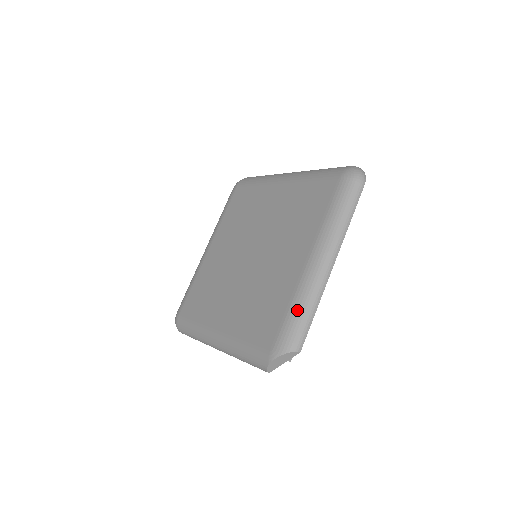
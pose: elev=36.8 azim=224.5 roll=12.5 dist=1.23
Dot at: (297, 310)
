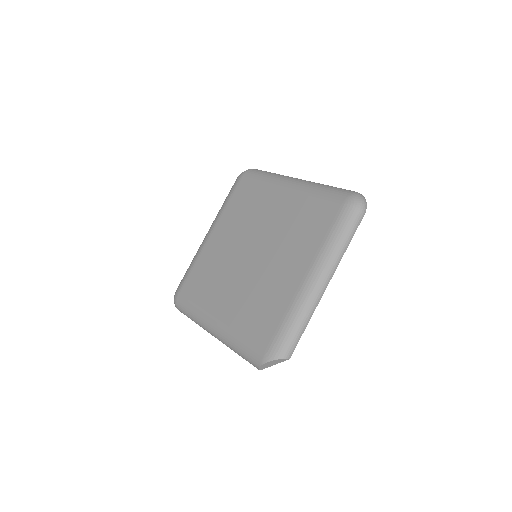
Dot at: (291, 323)
